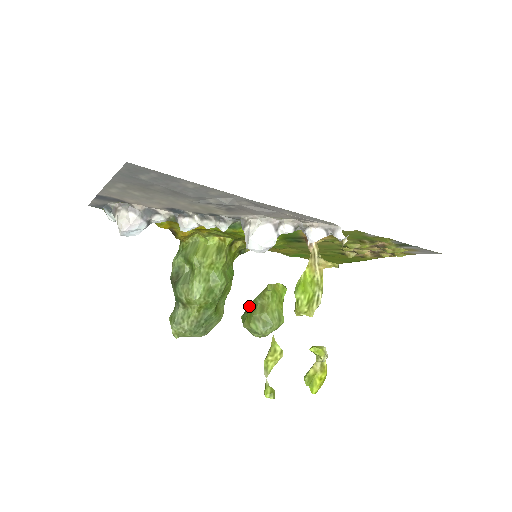
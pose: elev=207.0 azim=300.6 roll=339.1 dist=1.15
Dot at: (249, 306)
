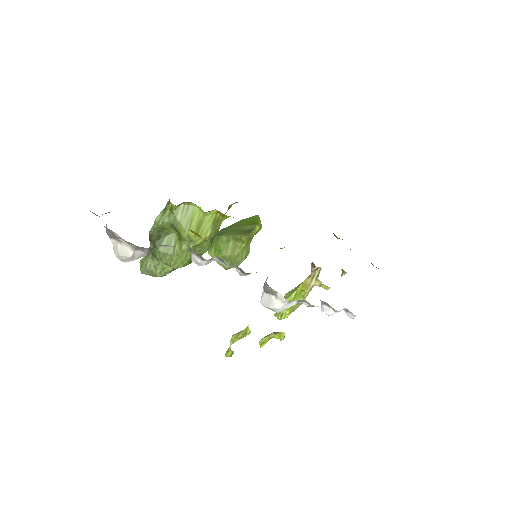
Dot at: (220, 238)
